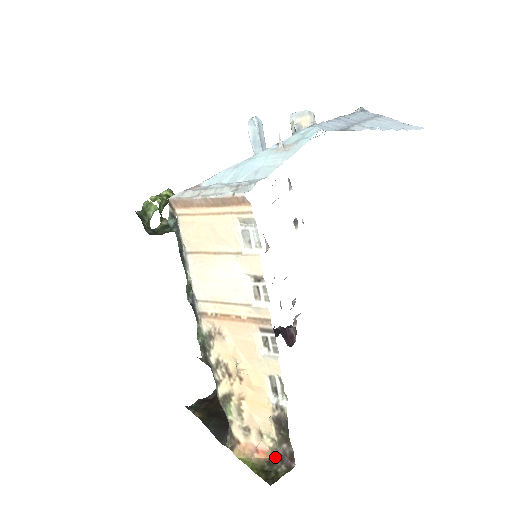
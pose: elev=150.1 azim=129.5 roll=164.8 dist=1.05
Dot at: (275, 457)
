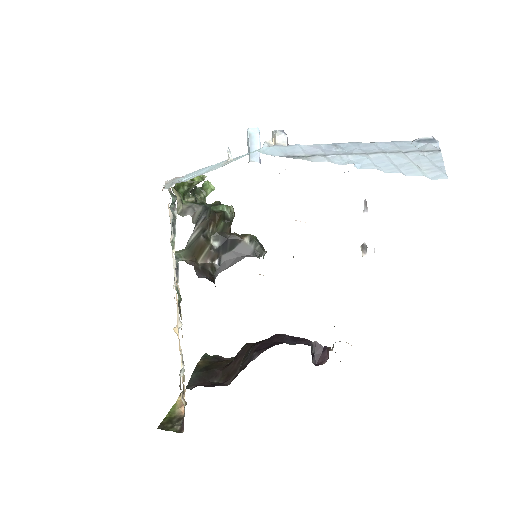
Dot at: (183, 417)
